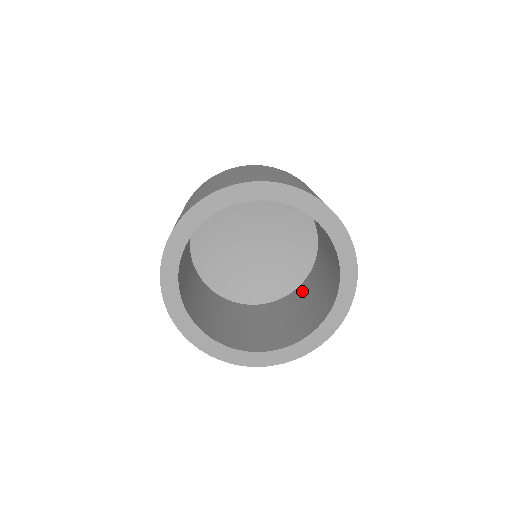
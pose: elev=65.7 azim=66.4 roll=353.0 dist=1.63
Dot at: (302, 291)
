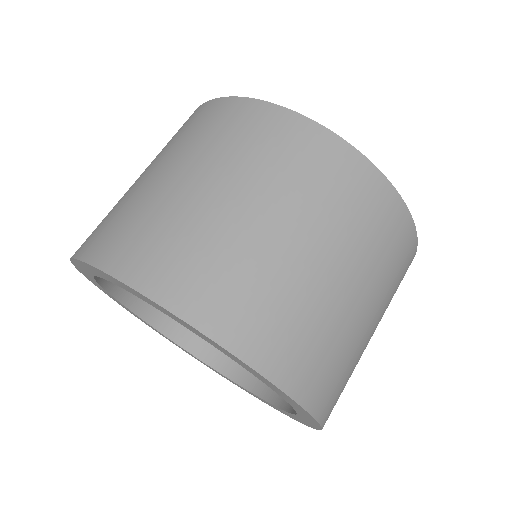
Dot at: occluded
